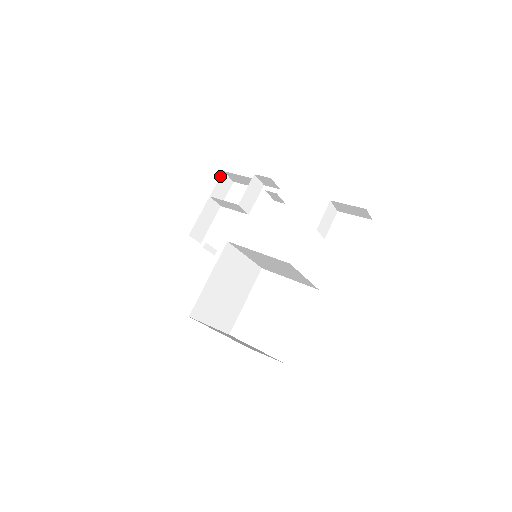
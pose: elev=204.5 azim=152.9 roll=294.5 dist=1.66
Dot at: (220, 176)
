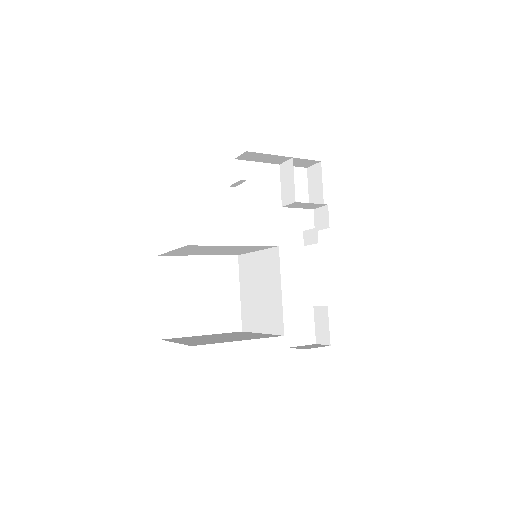
Dot at: occluded
